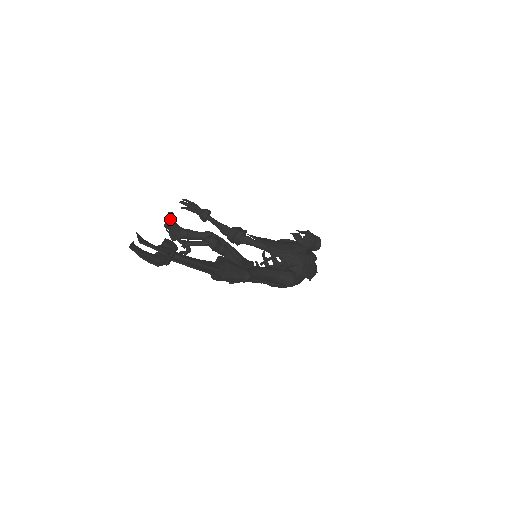
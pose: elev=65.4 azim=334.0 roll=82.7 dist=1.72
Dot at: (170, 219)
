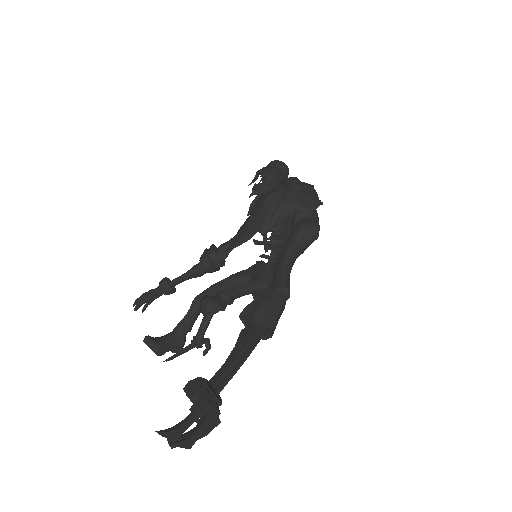
Dot at: (153, 345)
